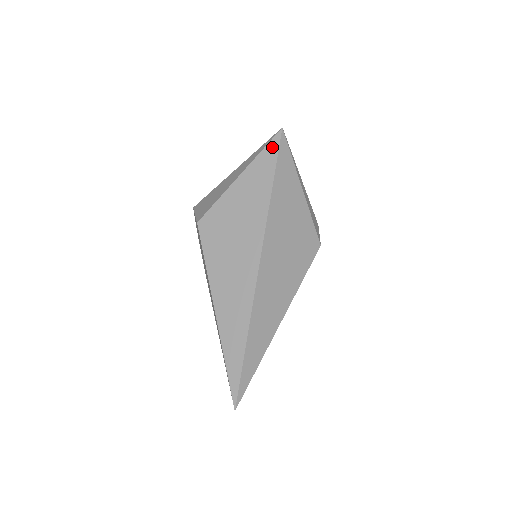
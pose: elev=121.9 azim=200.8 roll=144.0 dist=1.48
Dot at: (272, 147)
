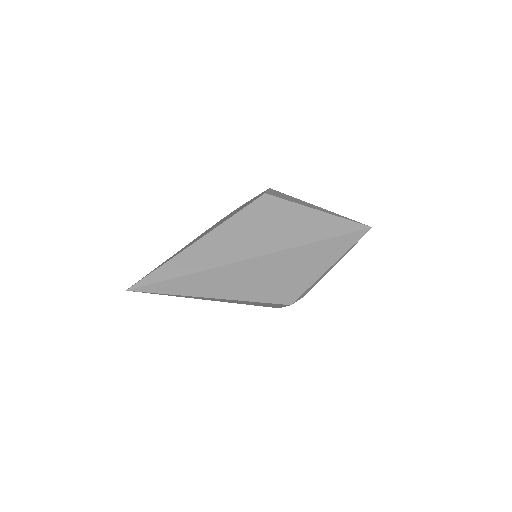
Dot at: (354, 226)
